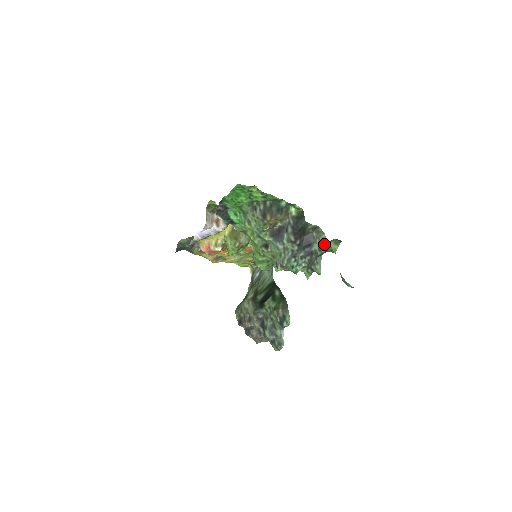
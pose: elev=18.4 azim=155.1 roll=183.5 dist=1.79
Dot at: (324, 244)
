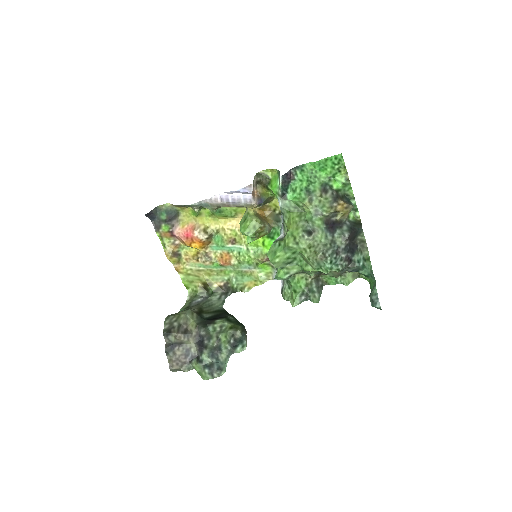
Dot at: (364, 259)
